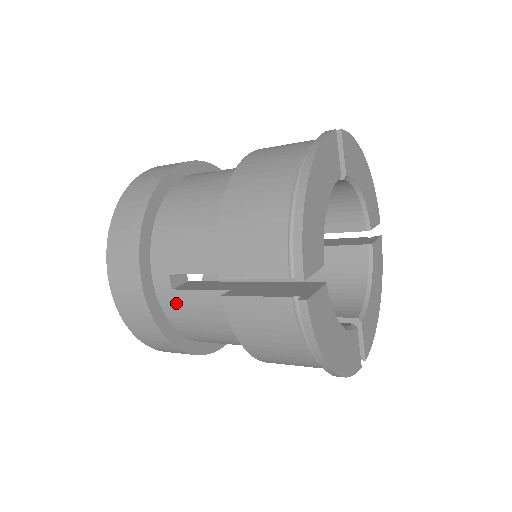
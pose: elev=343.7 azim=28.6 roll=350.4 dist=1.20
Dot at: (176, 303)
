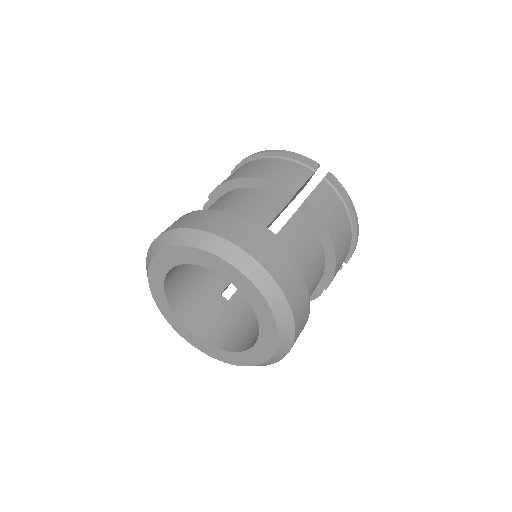
Dot at: (284, 243)
